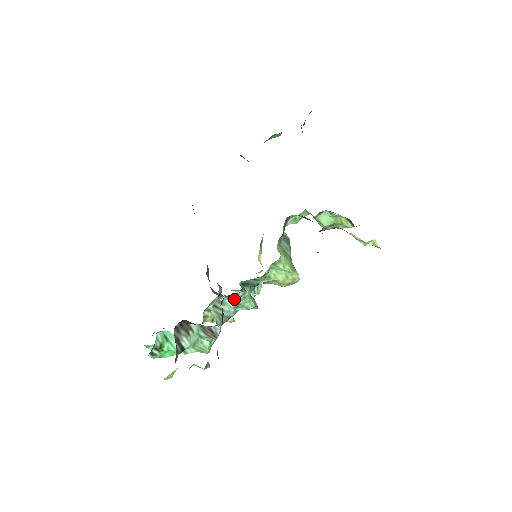
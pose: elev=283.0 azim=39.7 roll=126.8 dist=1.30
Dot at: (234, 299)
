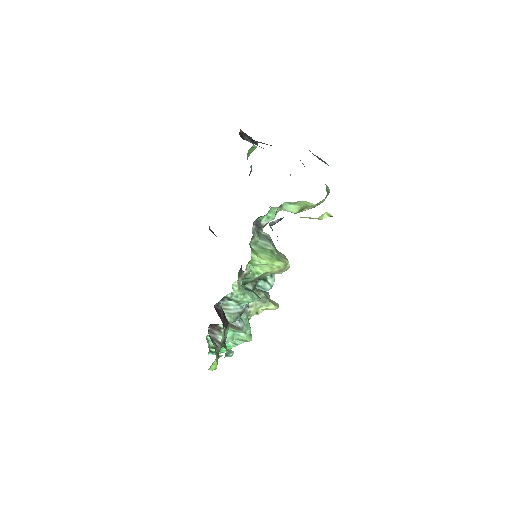
Dot at: (228, 300)
